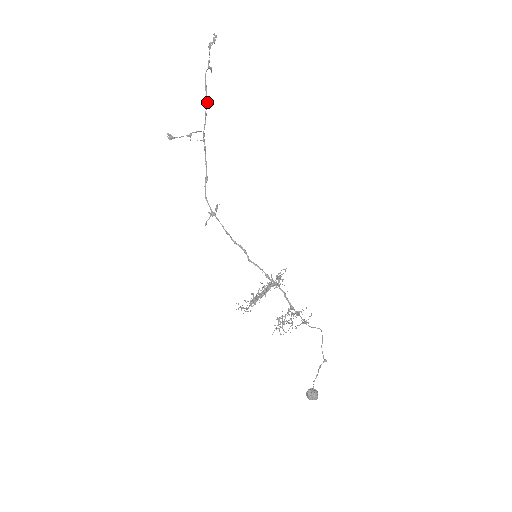
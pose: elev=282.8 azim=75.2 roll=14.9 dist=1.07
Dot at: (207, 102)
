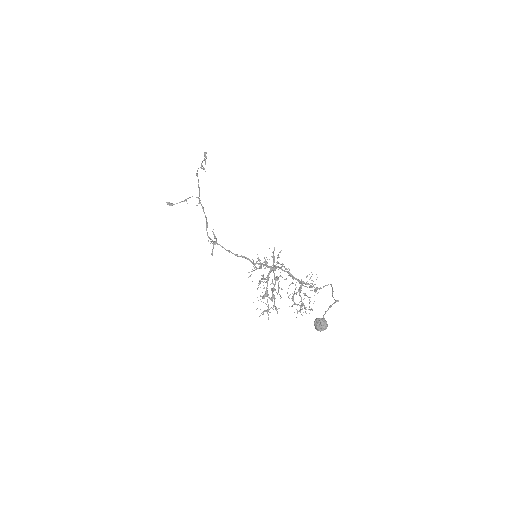
Dot at: occluded
